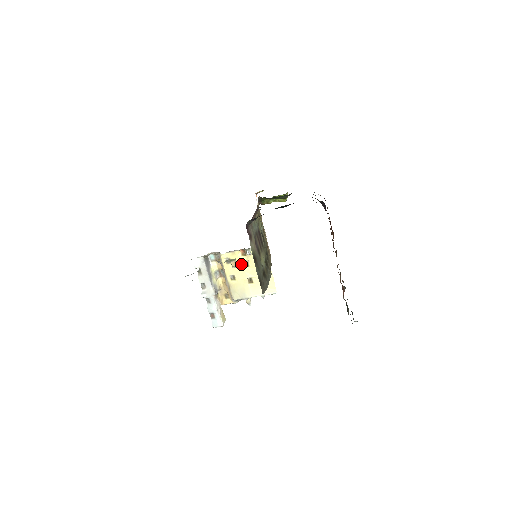
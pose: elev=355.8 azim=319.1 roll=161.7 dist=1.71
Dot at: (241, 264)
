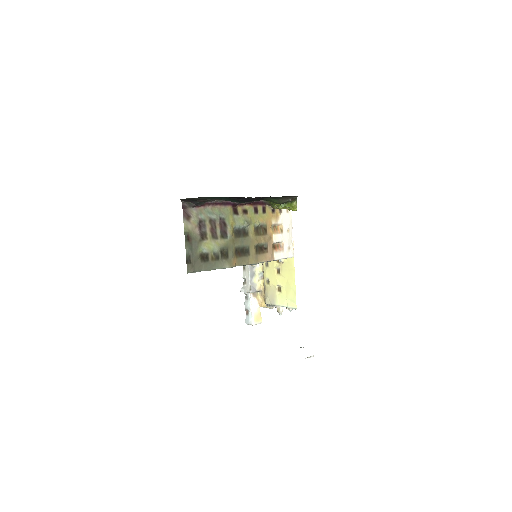
Dot at: (275, 270)
